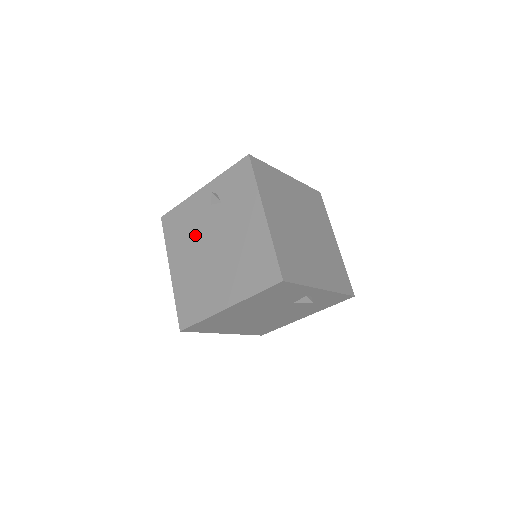
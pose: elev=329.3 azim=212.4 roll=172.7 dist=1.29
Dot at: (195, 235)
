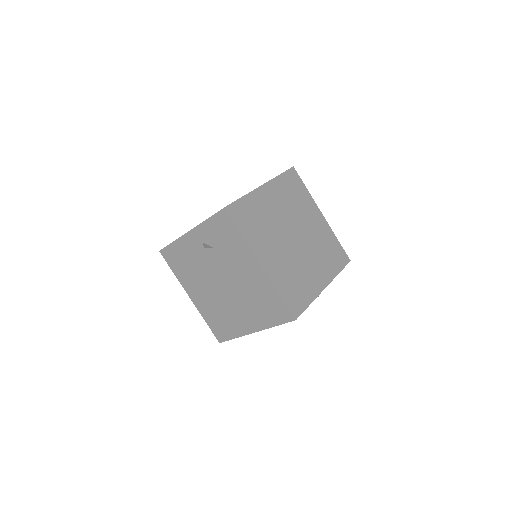
Dot at: (200, 272)
